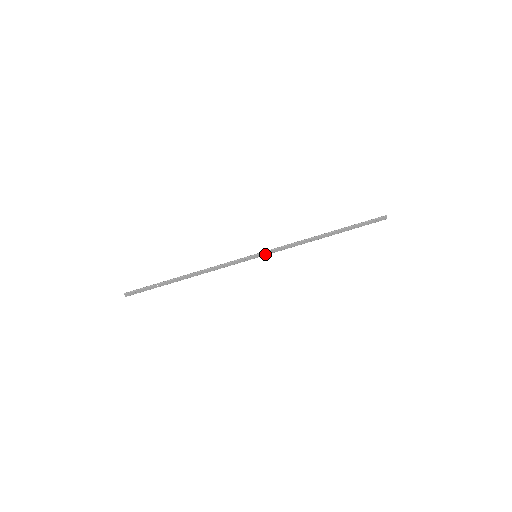
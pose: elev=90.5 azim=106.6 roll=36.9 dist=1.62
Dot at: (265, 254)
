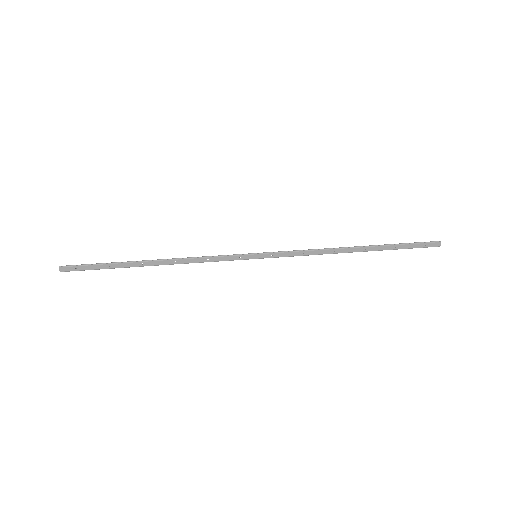
Dot at: (269, 256)
